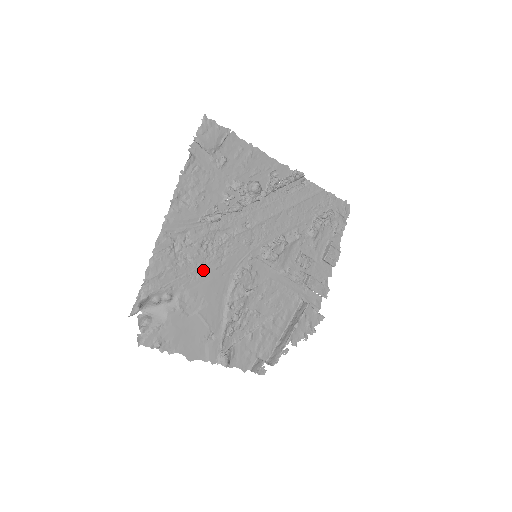
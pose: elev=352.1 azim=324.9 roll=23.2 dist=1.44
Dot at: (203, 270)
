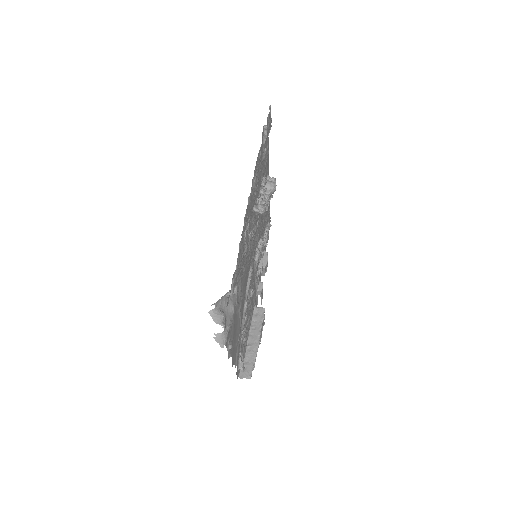
Dot at: (246, 263)
